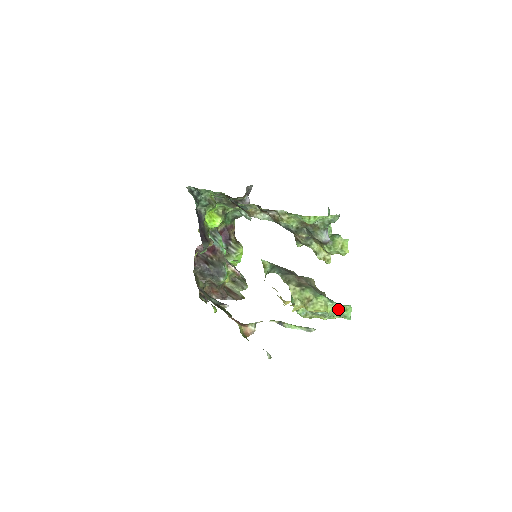
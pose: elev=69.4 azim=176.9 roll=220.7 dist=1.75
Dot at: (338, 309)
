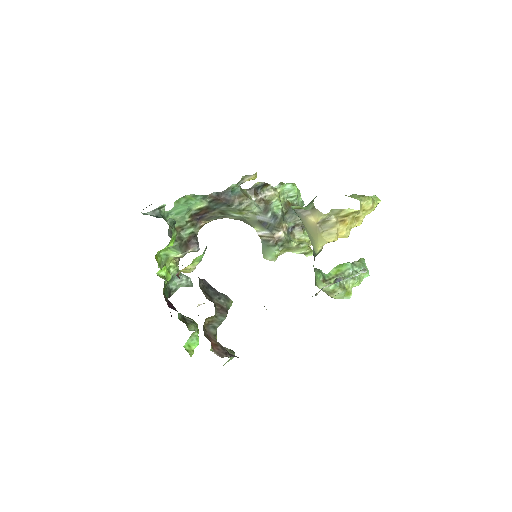
Dot at: (358, 262)
